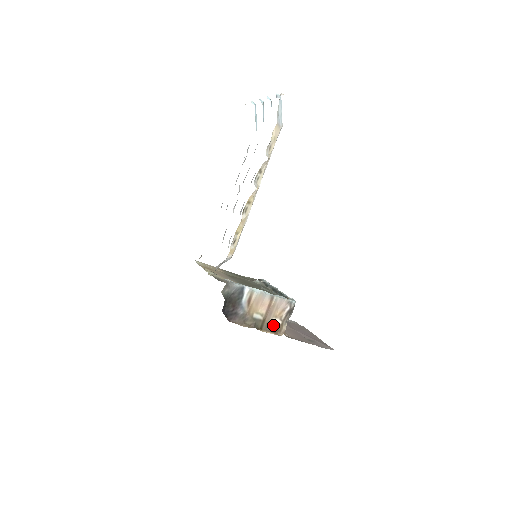
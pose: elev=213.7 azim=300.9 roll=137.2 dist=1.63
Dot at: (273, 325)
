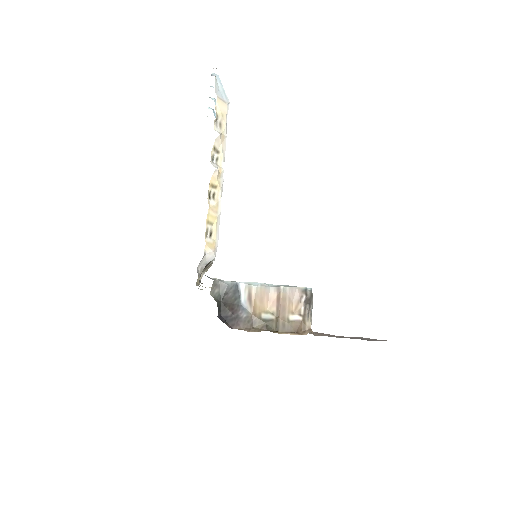
Dot at: (292, 323)
